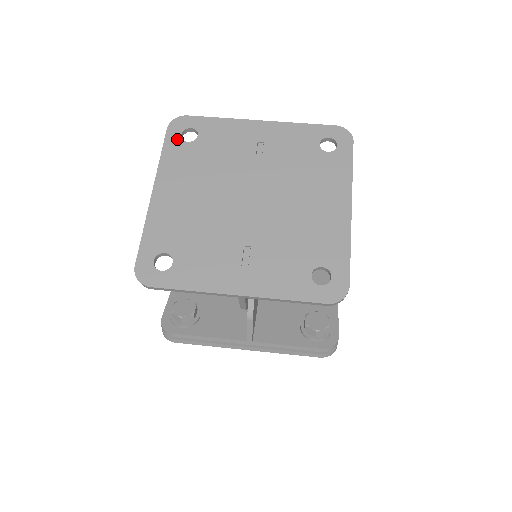
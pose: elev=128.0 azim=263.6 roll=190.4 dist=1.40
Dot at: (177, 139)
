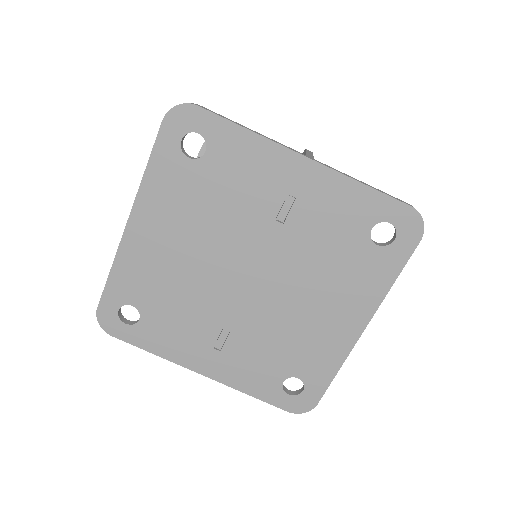
Dot at: (174, 147)
